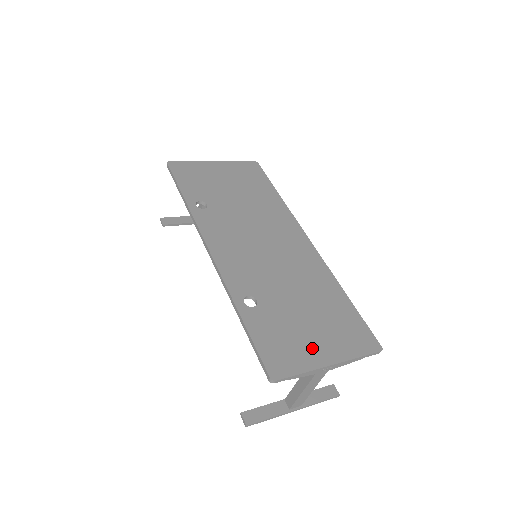
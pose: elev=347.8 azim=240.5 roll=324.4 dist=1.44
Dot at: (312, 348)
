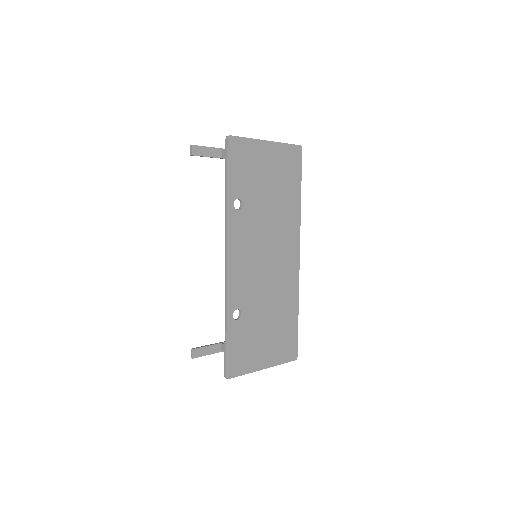
Dot at: (258, 356)
